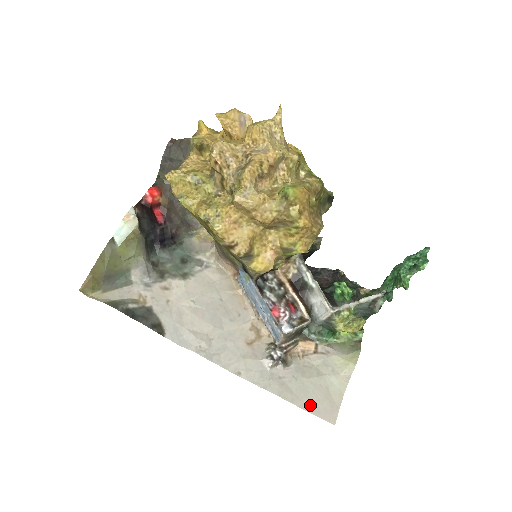
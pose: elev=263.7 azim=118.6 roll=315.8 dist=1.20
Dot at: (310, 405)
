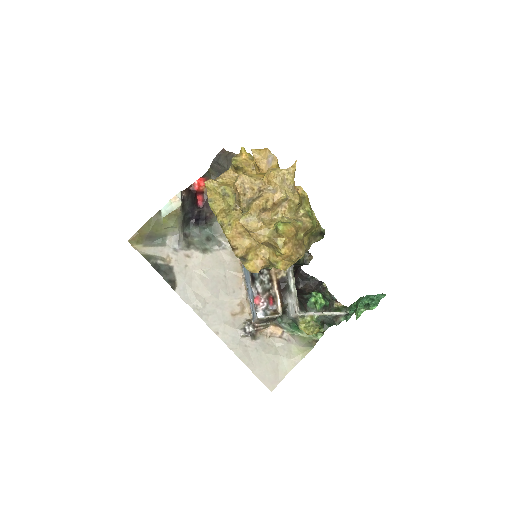
Dot at: (260, 372)
